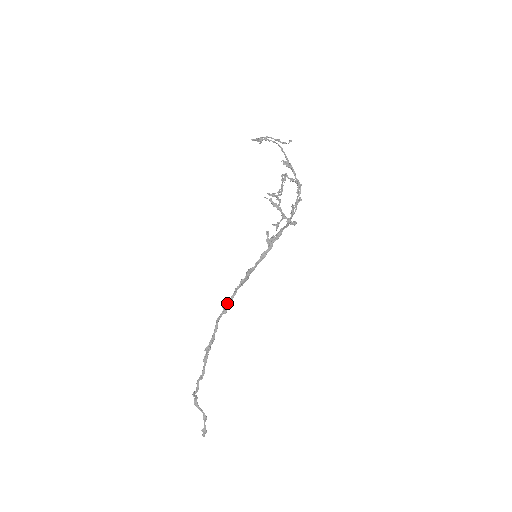
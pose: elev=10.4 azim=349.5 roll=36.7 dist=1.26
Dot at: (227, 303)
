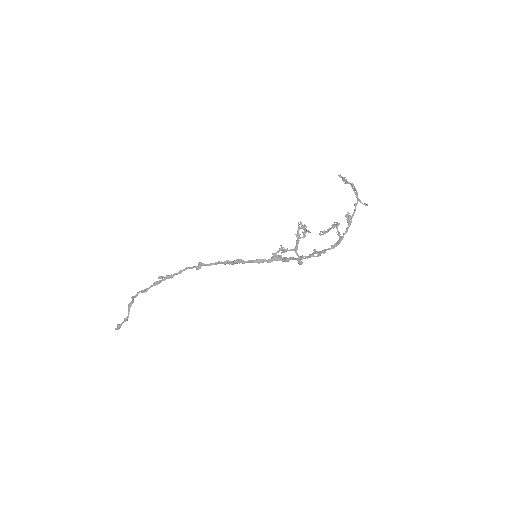
Dot at: (204, 264)
